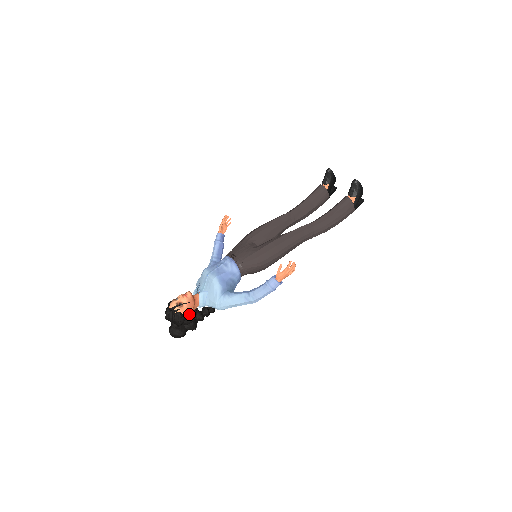
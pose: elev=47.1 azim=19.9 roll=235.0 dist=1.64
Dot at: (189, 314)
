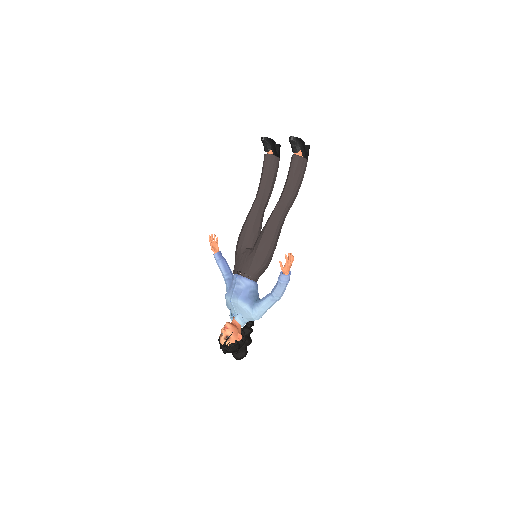
Dot at: (239, 339)
